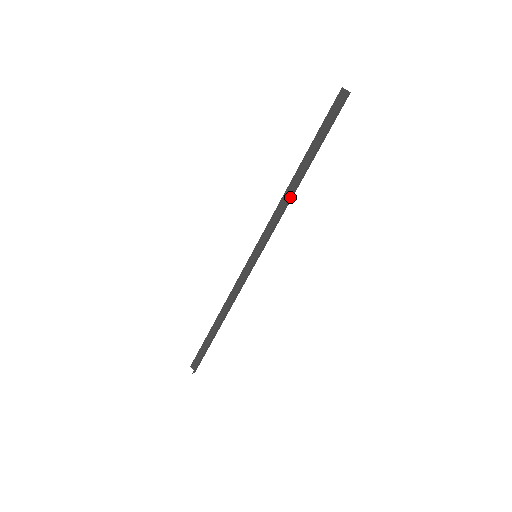
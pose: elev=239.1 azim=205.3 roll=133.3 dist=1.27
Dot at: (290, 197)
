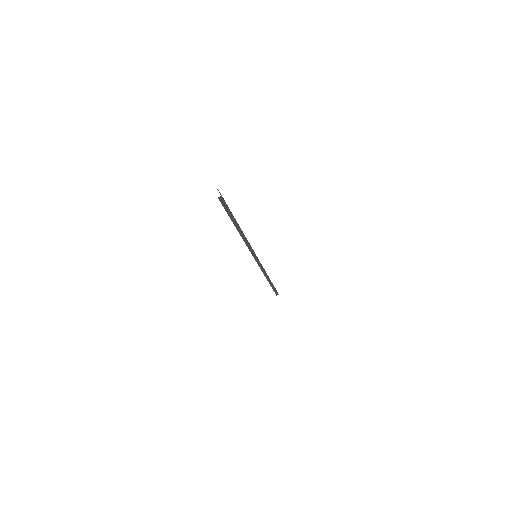
Dot at: (243, 237)
